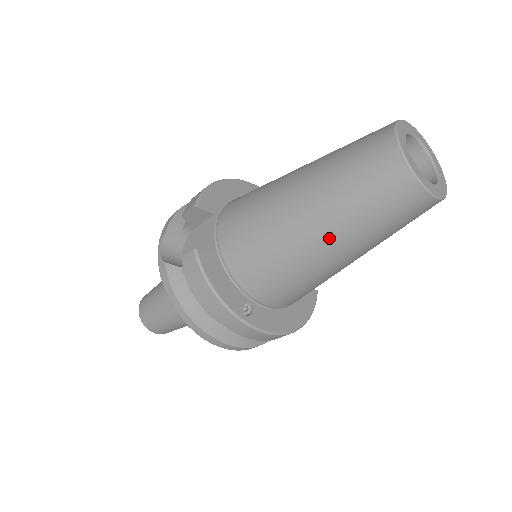
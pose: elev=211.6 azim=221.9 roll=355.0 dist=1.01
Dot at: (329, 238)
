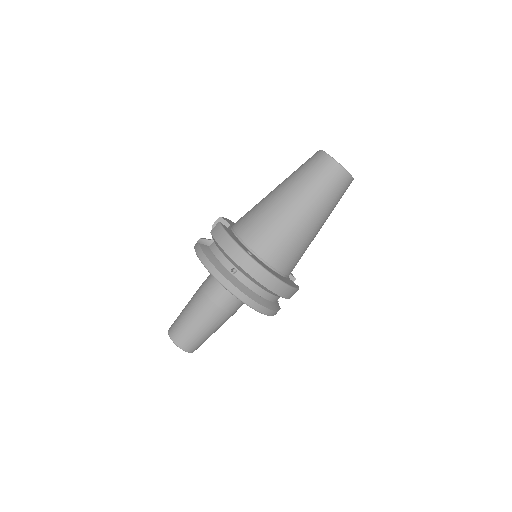
Dot at: (294, 198)
